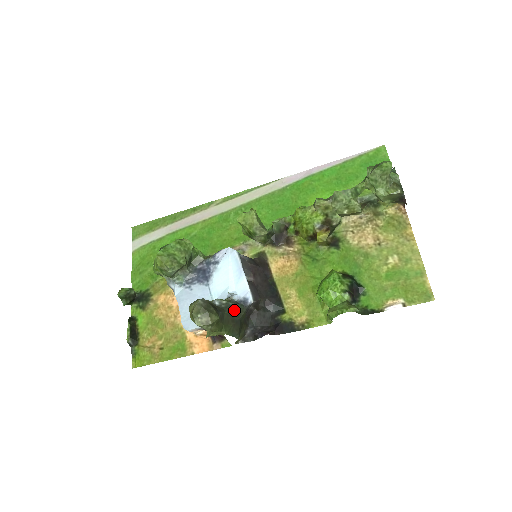
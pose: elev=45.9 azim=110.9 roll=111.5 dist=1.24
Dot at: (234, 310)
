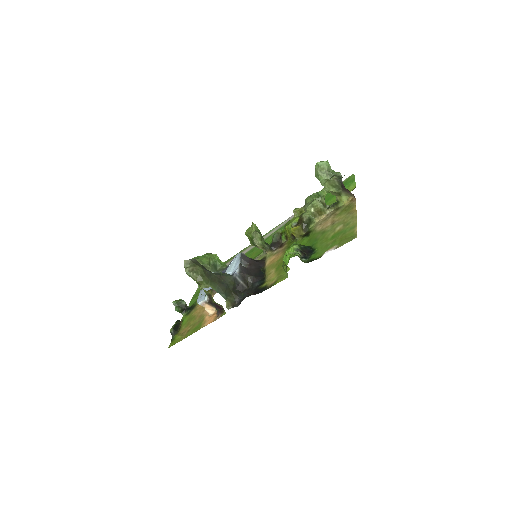
Dot at: (222, 275)
